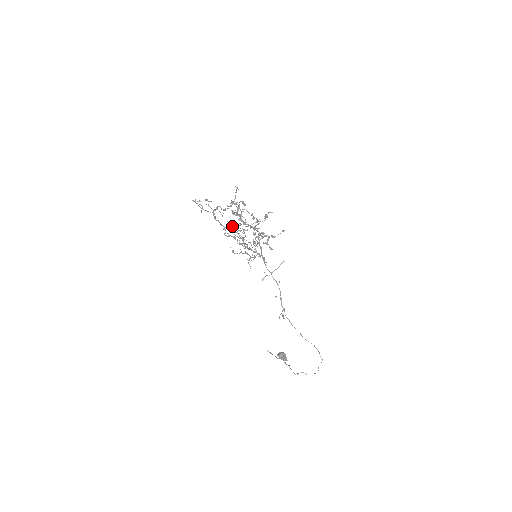
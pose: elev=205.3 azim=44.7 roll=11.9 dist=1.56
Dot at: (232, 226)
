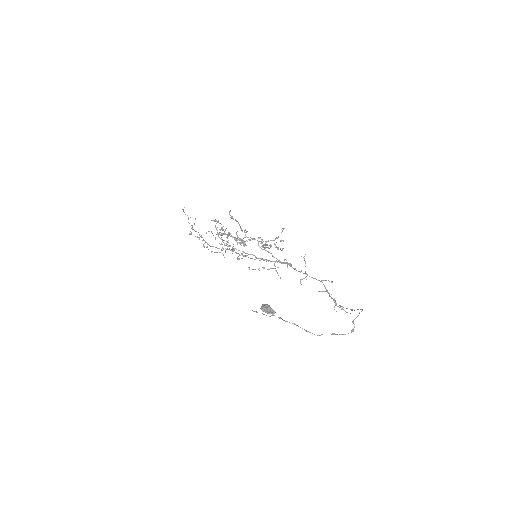
Dot at: occluded
